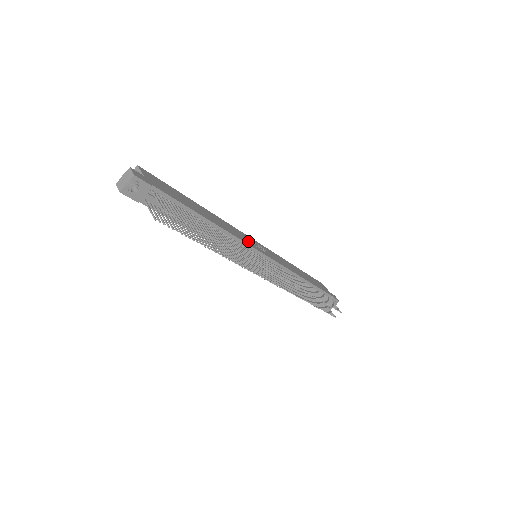
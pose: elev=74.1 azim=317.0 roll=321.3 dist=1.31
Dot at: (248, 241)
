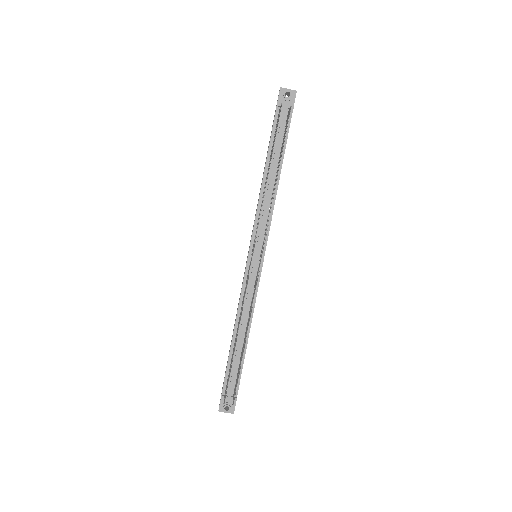
Dot at: occluded
